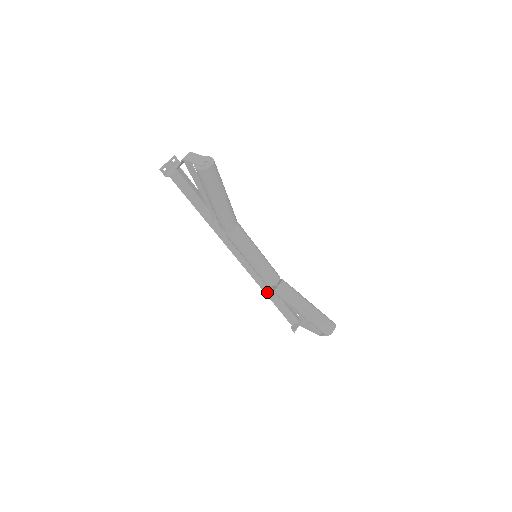
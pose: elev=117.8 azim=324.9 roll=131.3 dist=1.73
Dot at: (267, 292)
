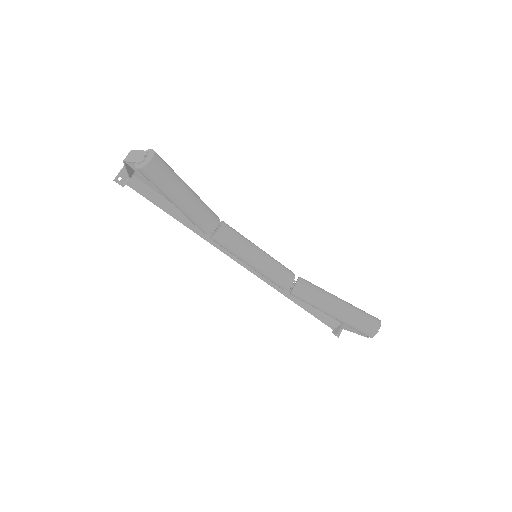
Dot at: (289, 295)
